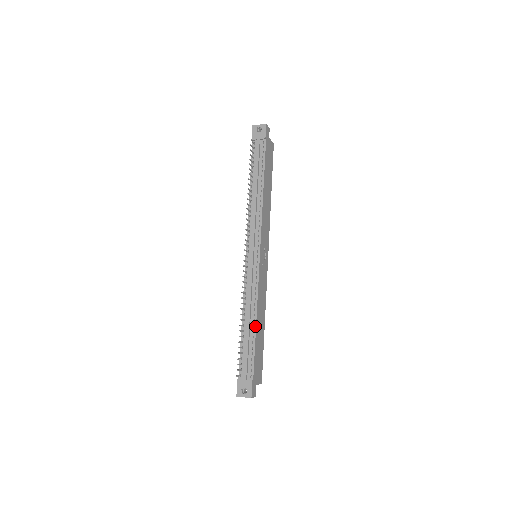
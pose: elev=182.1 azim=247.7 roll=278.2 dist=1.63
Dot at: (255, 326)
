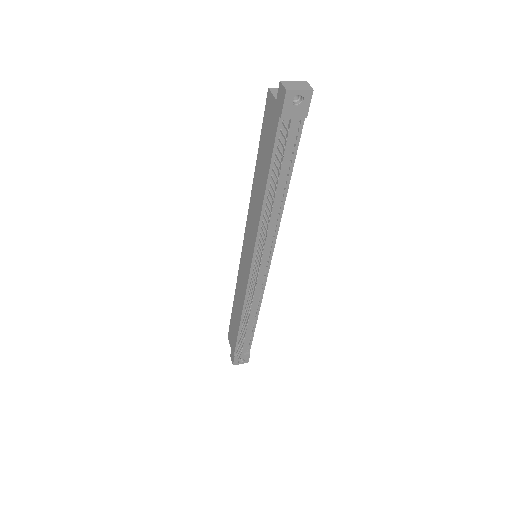
Dot at: (256, 321)
